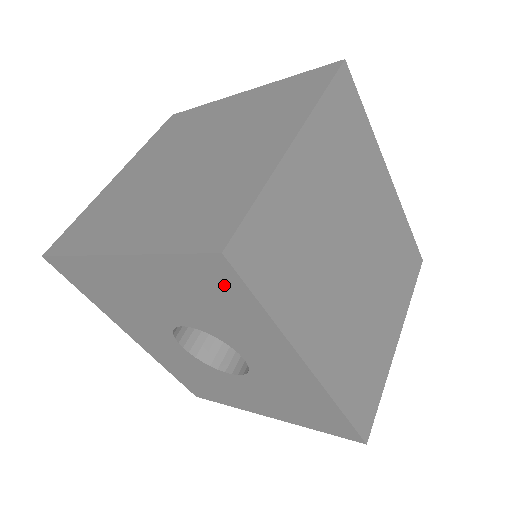
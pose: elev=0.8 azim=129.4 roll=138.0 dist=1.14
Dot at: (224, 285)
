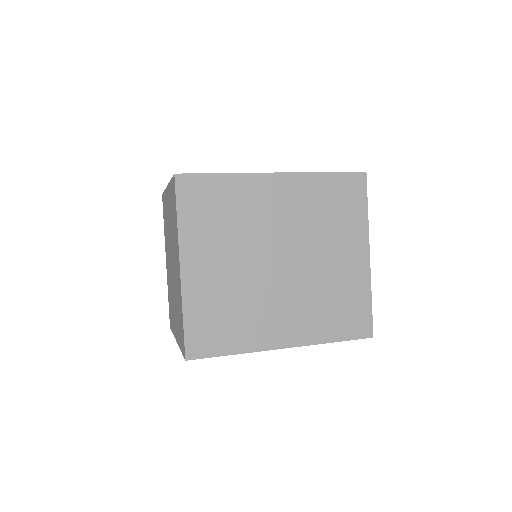
Dot at: occluded
